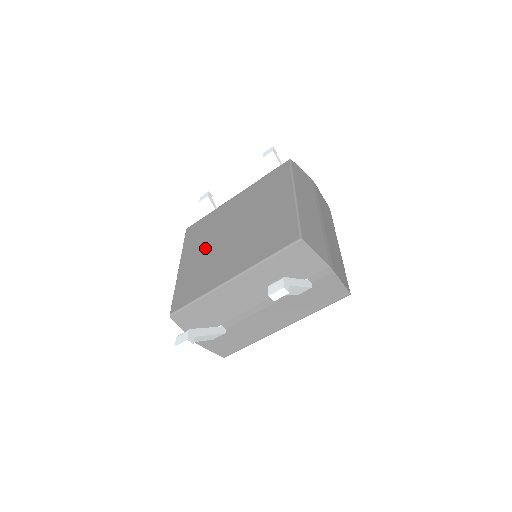
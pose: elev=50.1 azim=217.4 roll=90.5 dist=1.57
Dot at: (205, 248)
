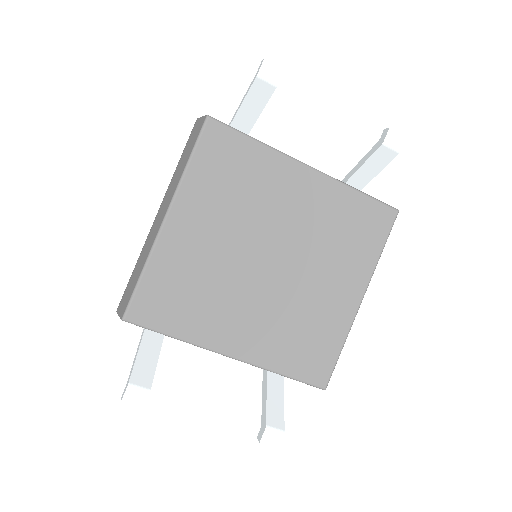
Dot at: (222, 236)
